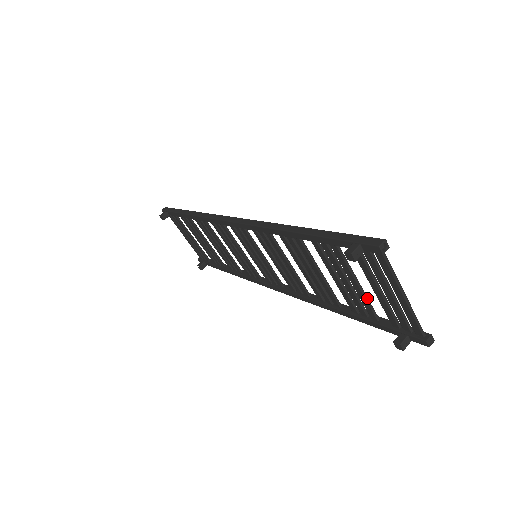
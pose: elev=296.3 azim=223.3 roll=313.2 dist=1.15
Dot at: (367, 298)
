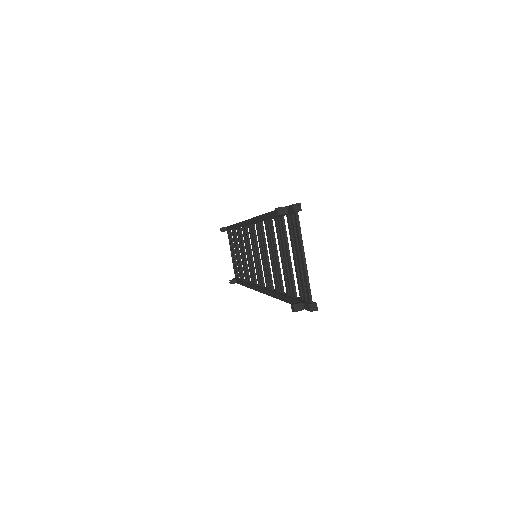
Dot at: occluded
